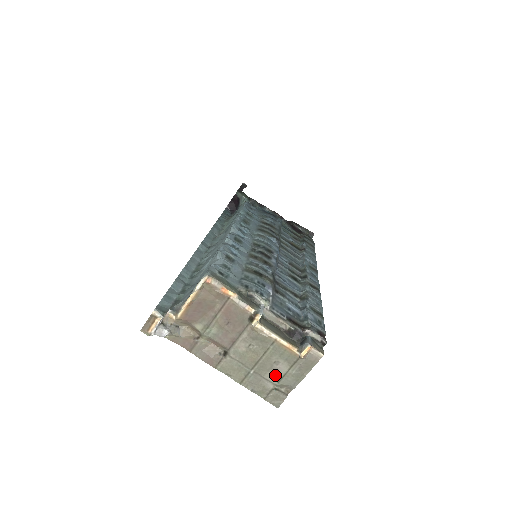
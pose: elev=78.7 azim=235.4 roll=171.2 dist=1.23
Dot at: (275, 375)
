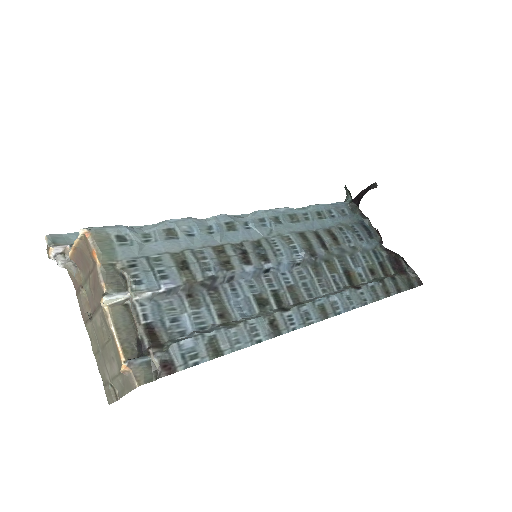
Dot at: (111, 371)
